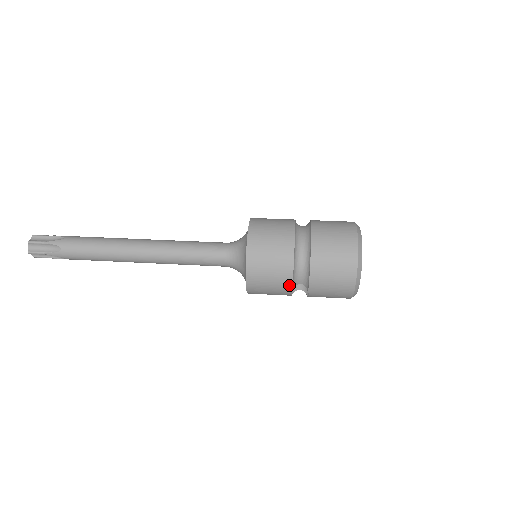
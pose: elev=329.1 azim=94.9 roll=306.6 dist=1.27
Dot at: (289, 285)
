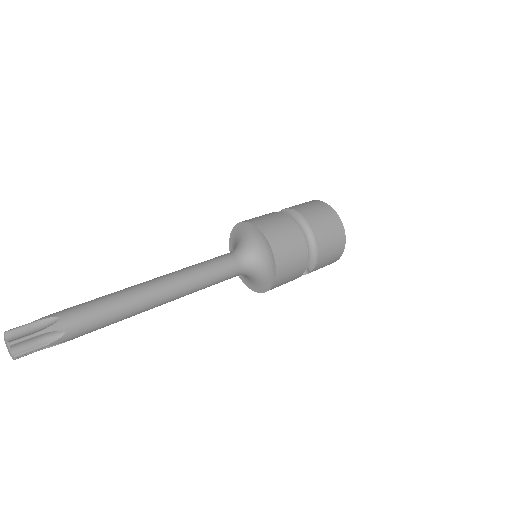
Dot at: (302, 272)
